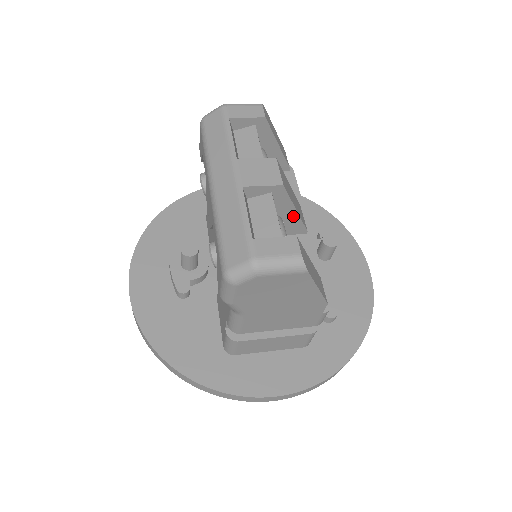
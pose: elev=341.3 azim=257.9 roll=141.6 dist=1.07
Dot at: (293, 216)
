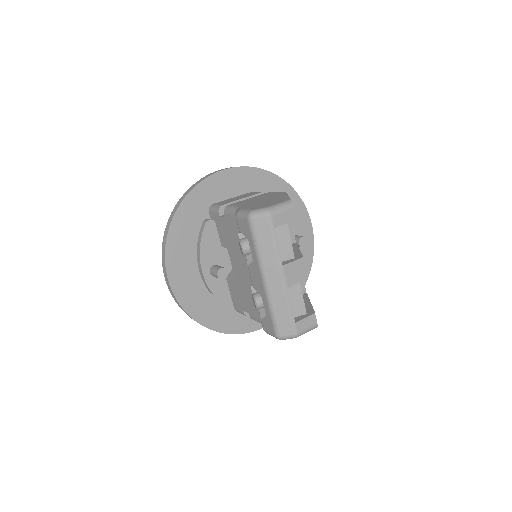
Dot at: occluded
